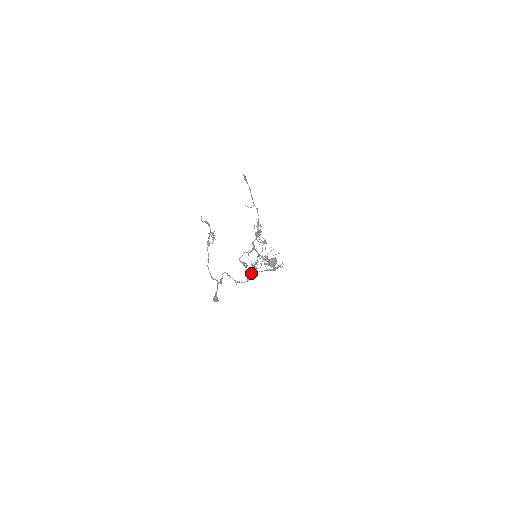
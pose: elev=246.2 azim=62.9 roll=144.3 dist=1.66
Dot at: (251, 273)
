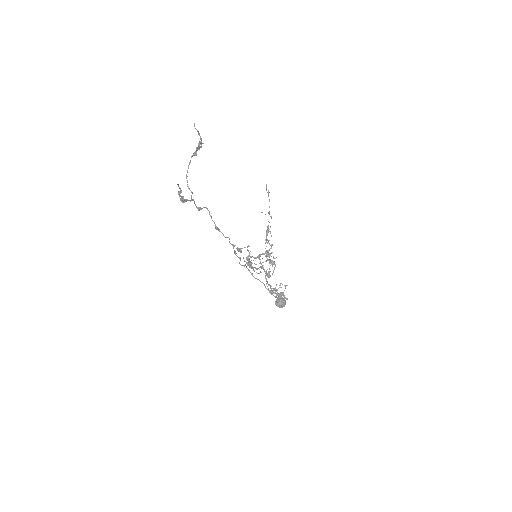
Dot at: (244, 265)
